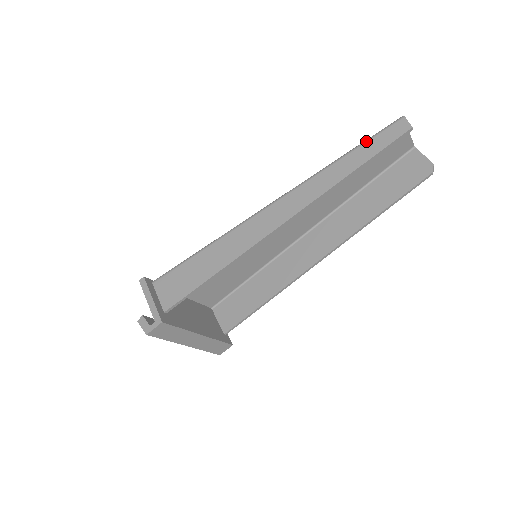
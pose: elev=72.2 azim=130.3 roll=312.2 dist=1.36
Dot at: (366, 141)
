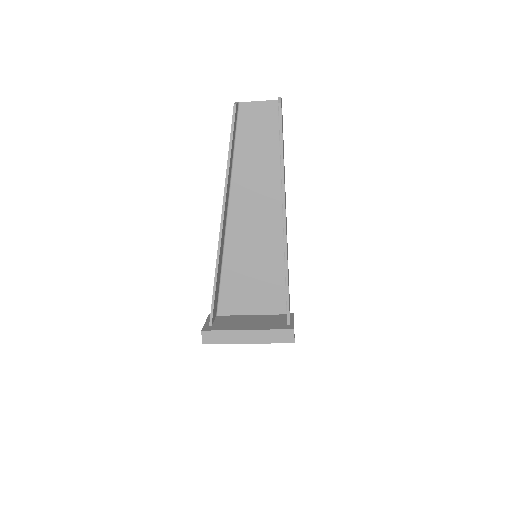
Dot at: occluded
